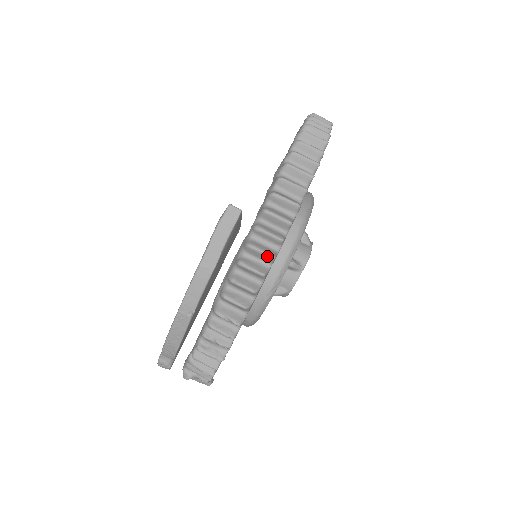
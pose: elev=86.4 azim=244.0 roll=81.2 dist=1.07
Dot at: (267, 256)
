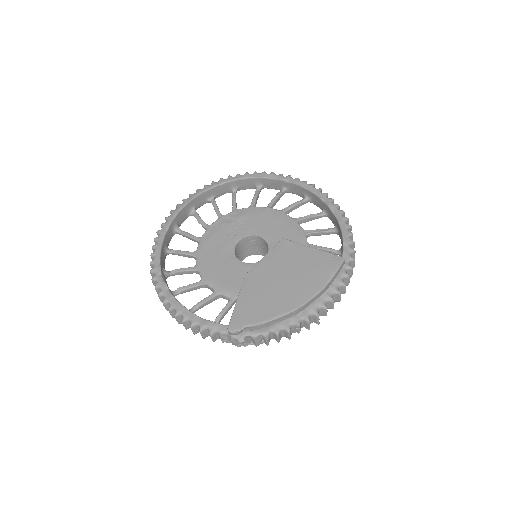
Dot at: (345, 292)
